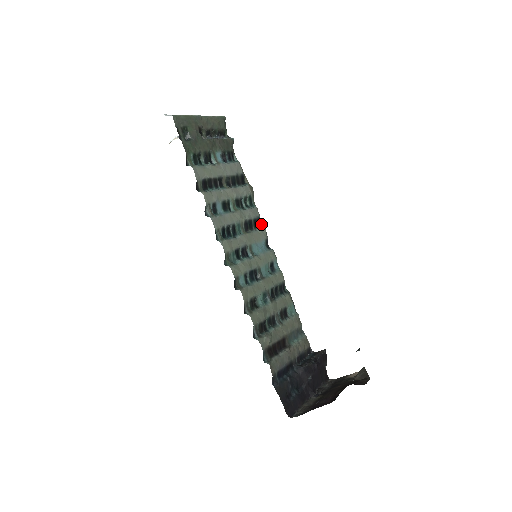
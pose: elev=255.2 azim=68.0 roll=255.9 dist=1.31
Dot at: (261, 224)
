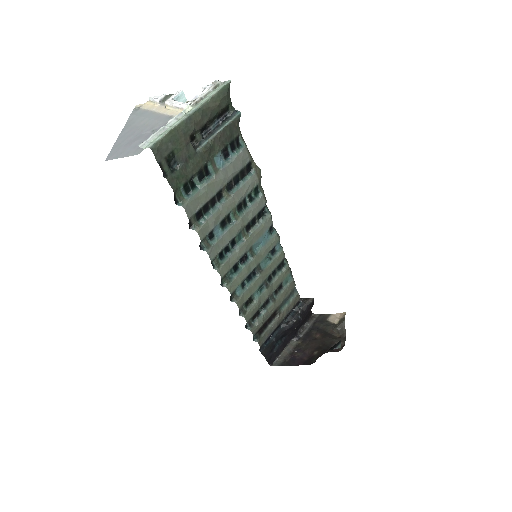
Dot at: (266, 209)
